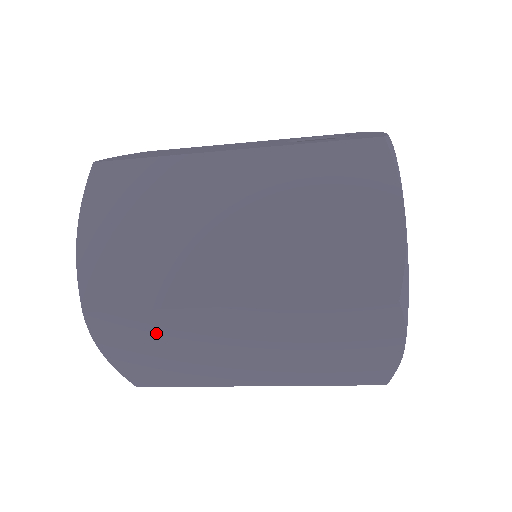
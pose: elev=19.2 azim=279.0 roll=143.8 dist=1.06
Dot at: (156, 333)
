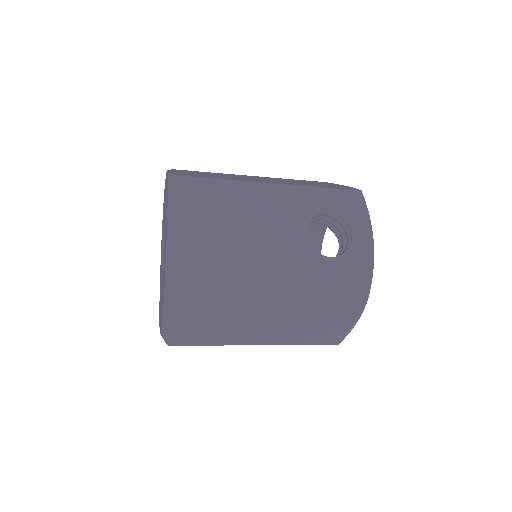
Dot at: occluded
